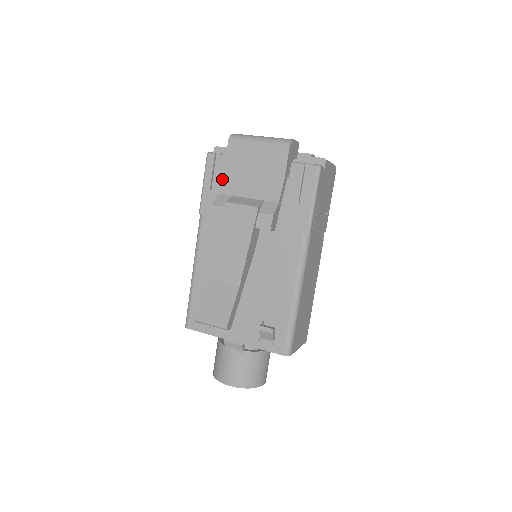
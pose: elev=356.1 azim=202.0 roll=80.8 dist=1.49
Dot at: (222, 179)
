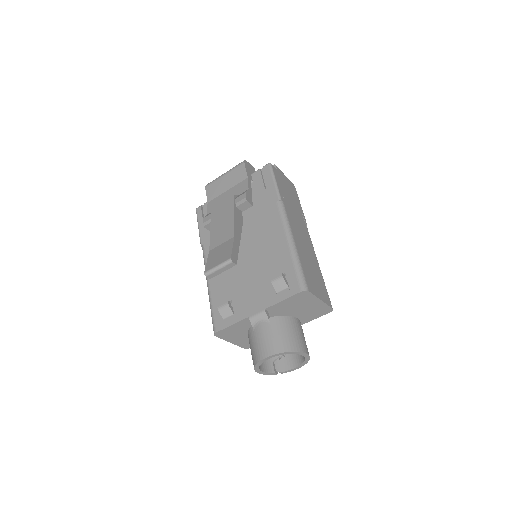
Dot at: (207, 207)
